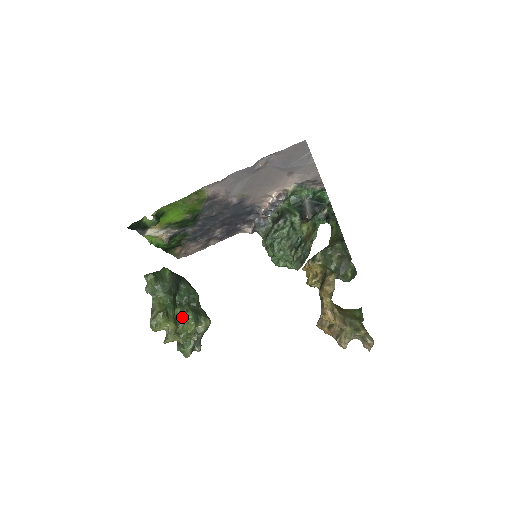
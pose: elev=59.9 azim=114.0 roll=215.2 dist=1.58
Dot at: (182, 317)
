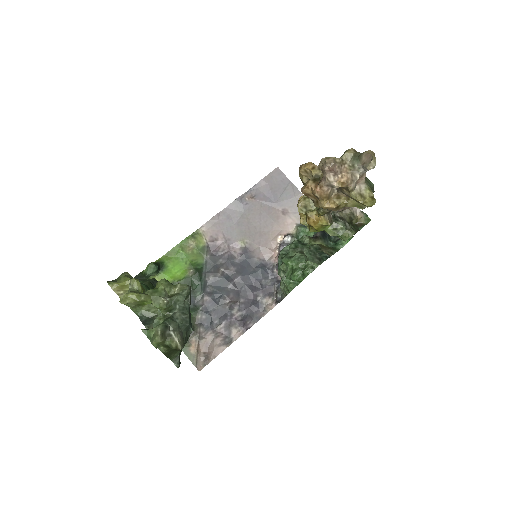
Dot at: occluded
